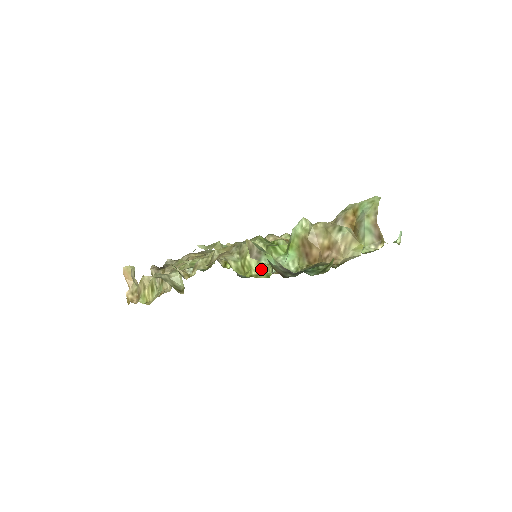
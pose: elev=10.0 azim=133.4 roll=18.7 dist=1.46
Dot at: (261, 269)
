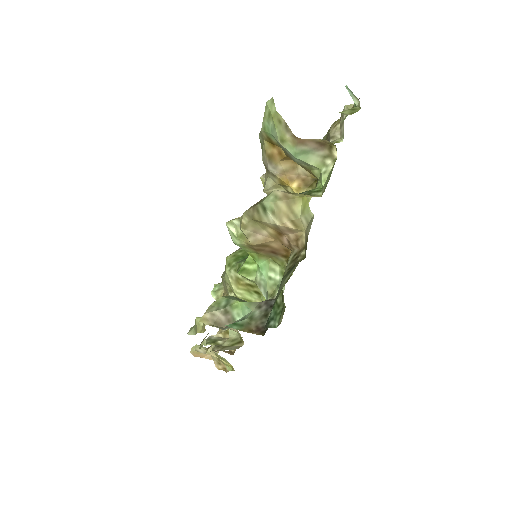
Dot at: (259, 296)
